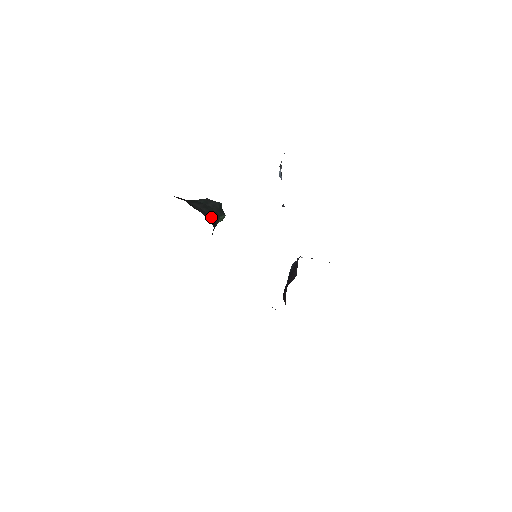
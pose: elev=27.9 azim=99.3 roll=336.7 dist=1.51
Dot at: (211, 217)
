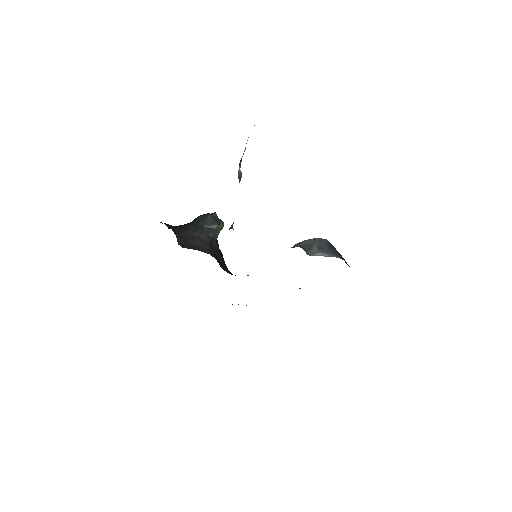
Dot at: (202, 238)
